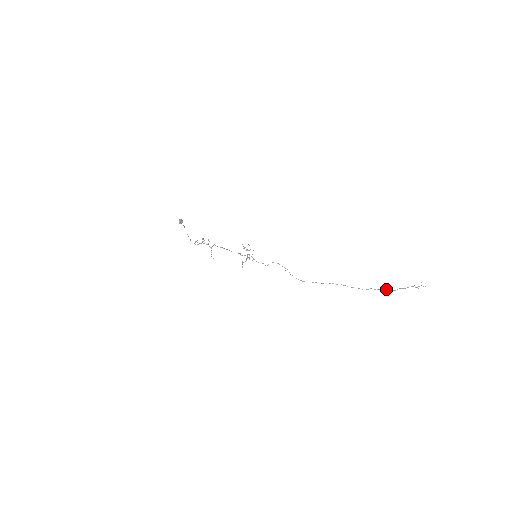
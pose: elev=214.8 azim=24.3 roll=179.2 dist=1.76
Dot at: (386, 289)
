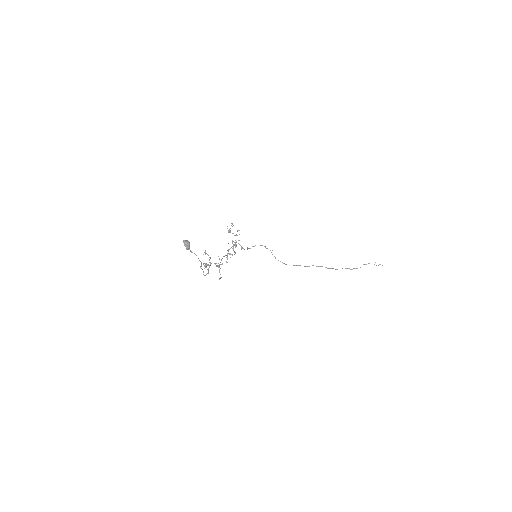
Dot at: (355, 268)
